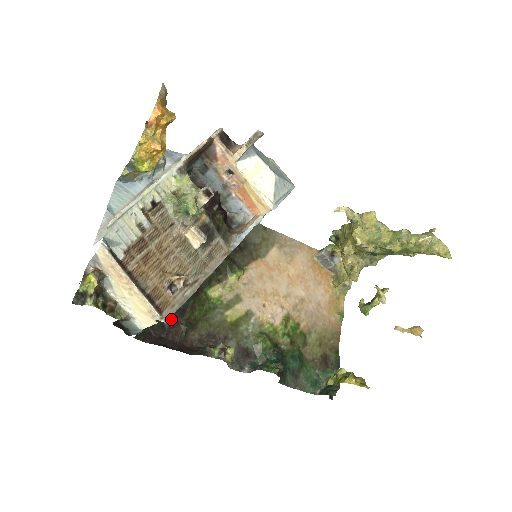
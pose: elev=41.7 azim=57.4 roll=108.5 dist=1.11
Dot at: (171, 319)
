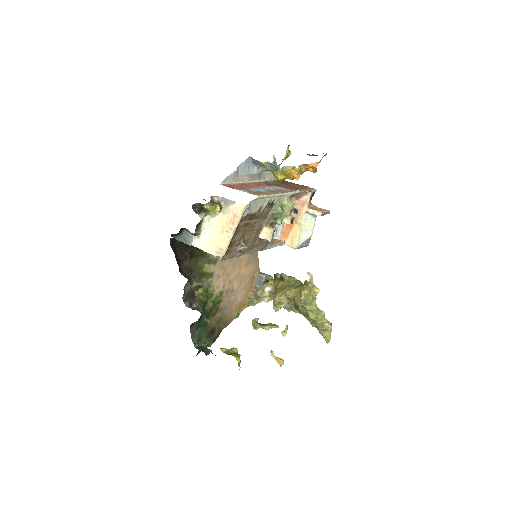
Dot at: occluded
